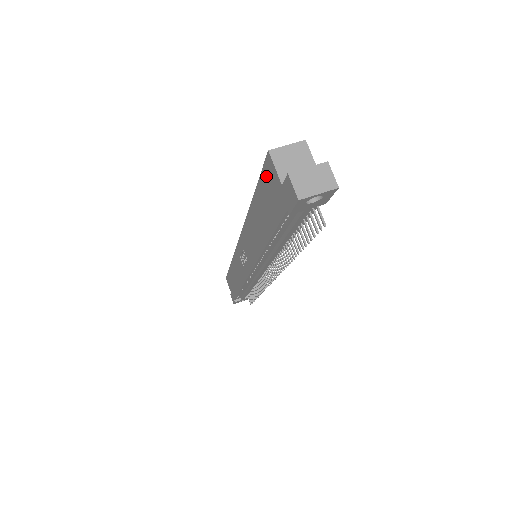
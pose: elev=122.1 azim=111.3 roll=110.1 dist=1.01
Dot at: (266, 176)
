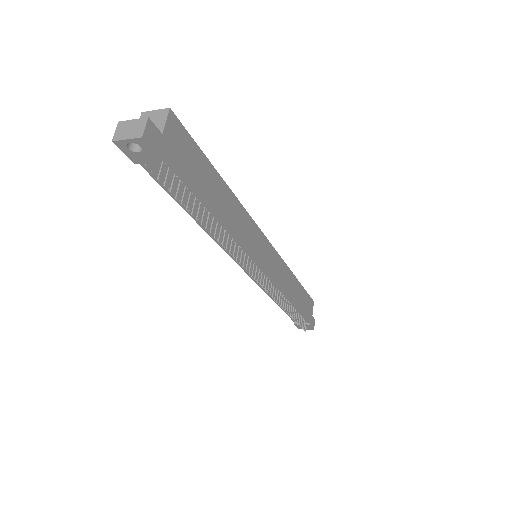
Dot at: occluded
